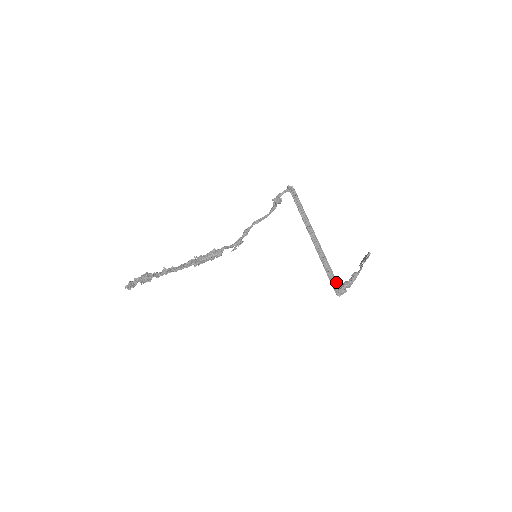
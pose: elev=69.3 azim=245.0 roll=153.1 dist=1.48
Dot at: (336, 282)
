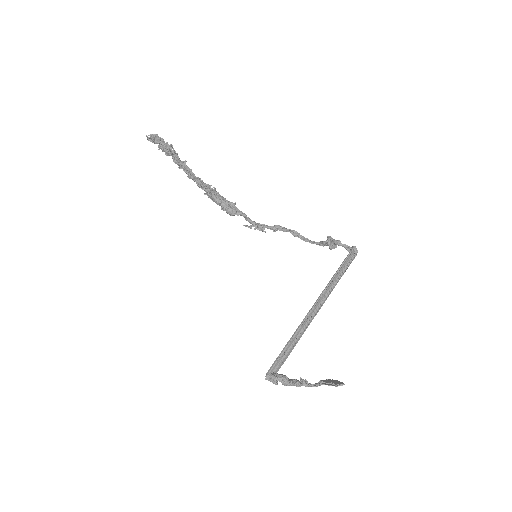
Dot at: (280, 366)
